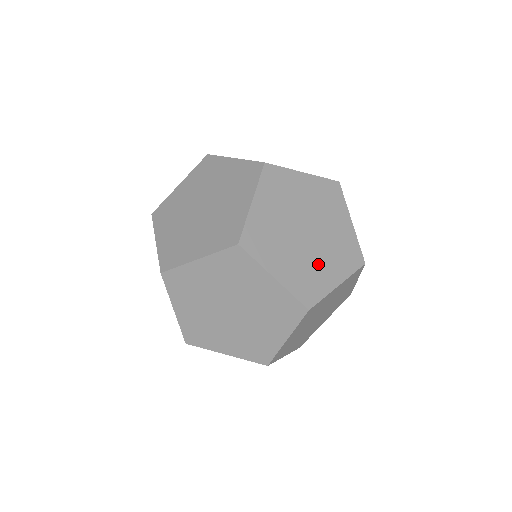
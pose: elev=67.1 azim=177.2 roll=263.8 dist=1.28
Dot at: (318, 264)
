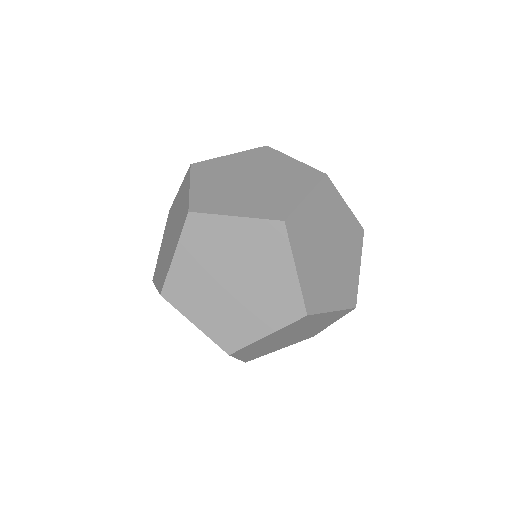
Dot at: (235, 198)
